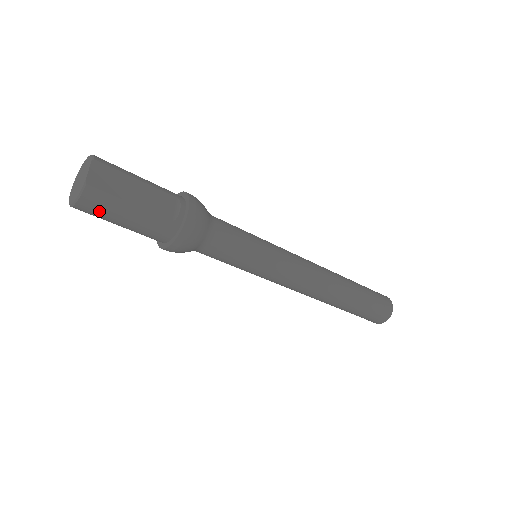
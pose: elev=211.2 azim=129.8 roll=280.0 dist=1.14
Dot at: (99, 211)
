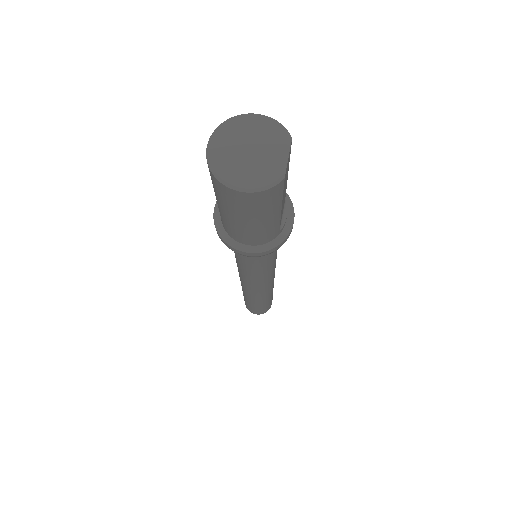
Dot at: (253, 207)
